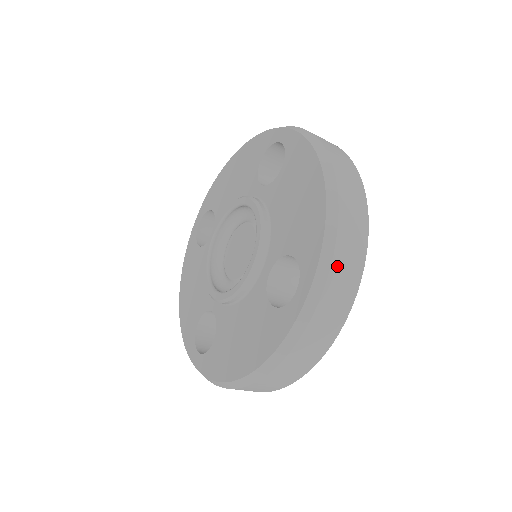
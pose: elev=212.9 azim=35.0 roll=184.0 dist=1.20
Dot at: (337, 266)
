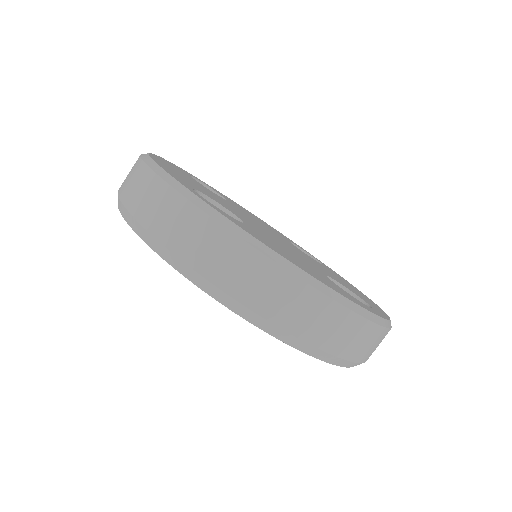
Dot at: (352, 354)
